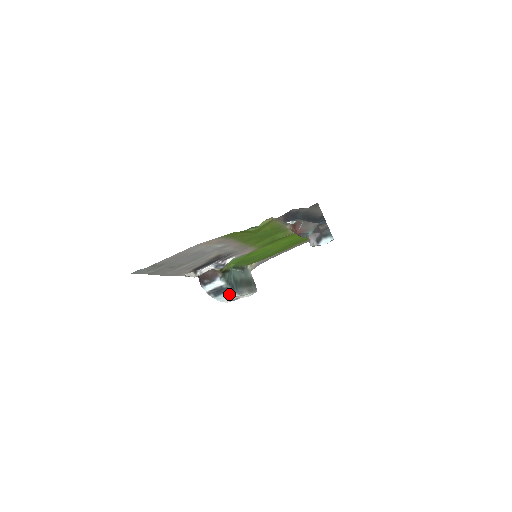
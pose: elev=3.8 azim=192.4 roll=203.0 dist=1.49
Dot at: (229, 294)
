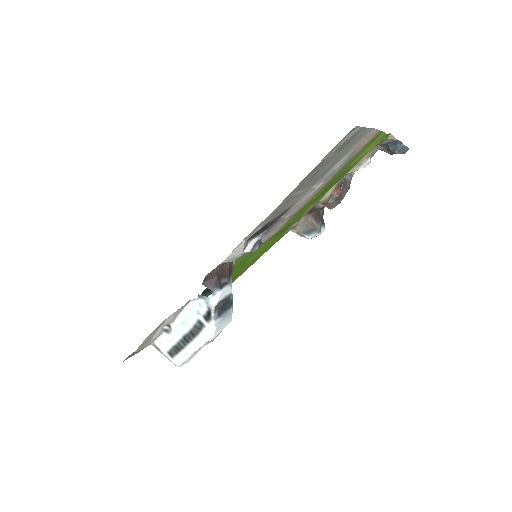
Dot at: (228, 314)
